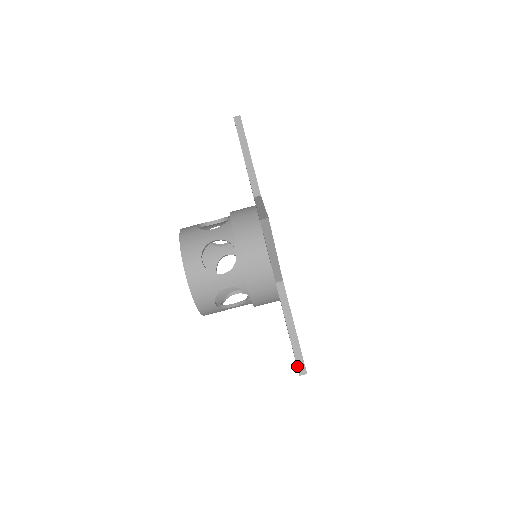
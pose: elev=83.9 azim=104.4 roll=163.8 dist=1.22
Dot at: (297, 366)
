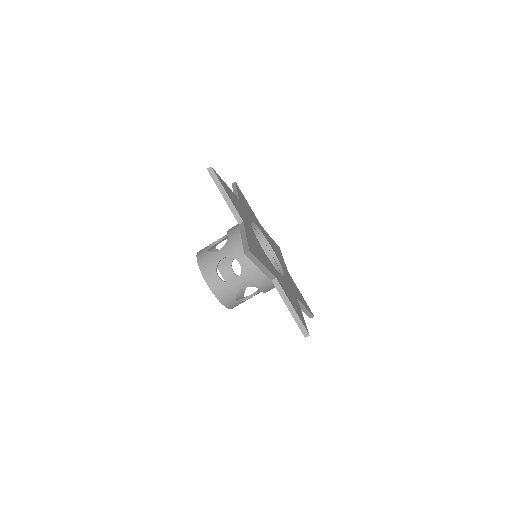
Dot at: (302, 332)
